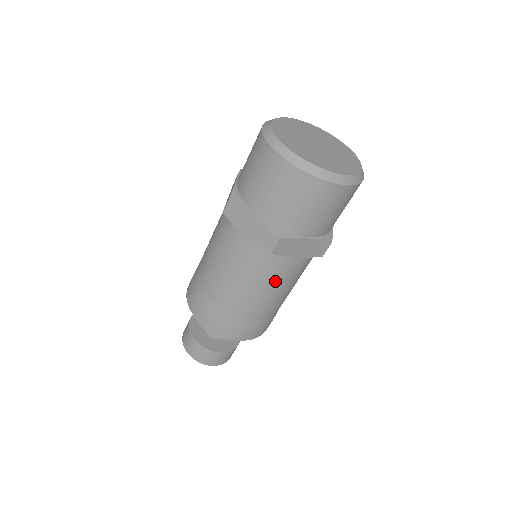
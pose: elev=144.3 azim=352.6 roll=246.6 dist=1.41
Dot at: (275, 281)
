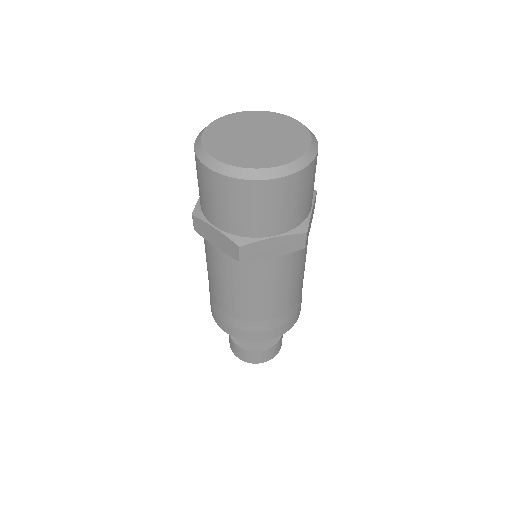
Dot at: (266, 283)
